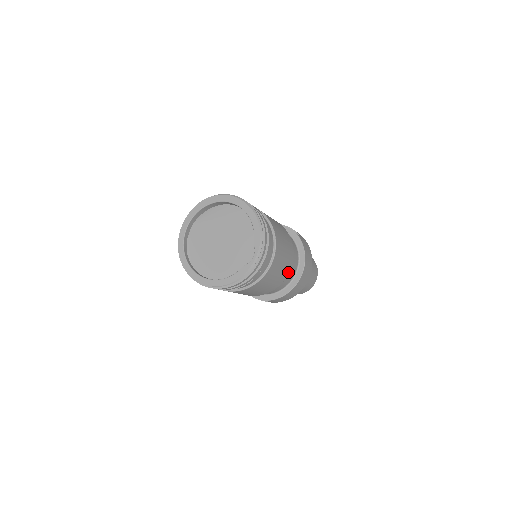
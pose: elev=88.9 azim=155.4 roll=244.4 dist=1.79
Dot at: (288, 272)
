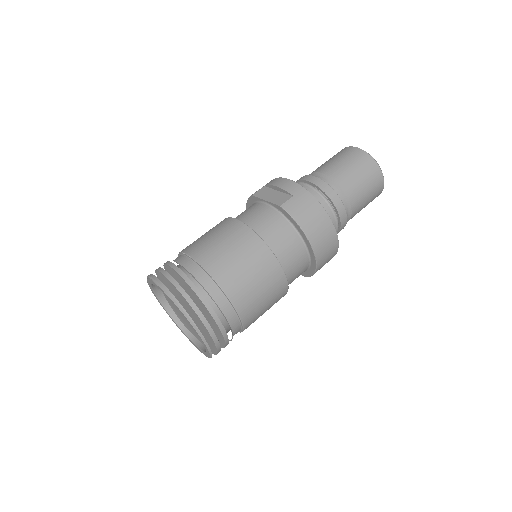
Dot at: (283, 277)
